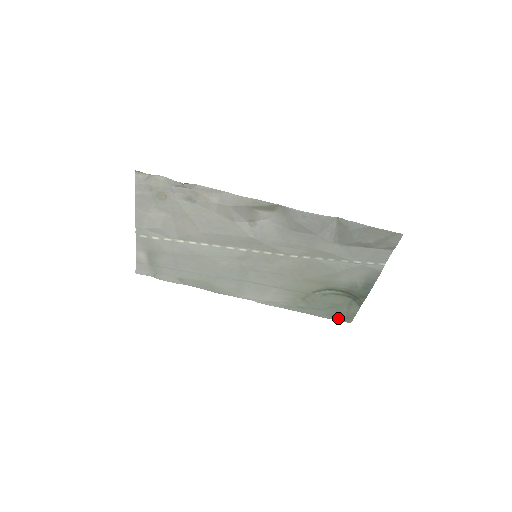
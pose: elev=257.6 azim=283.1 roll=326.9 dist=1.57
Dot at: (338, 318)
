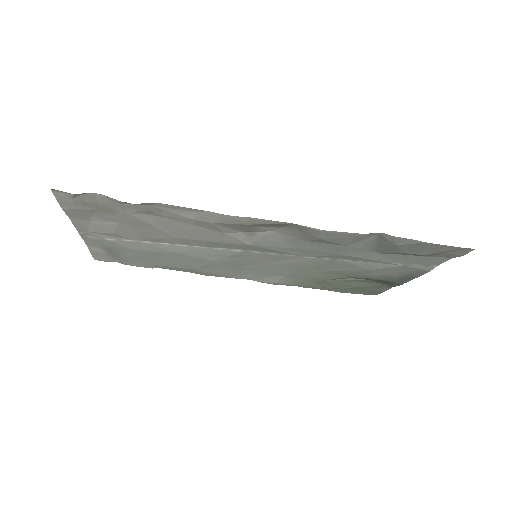
Dot at: (361, 293)
